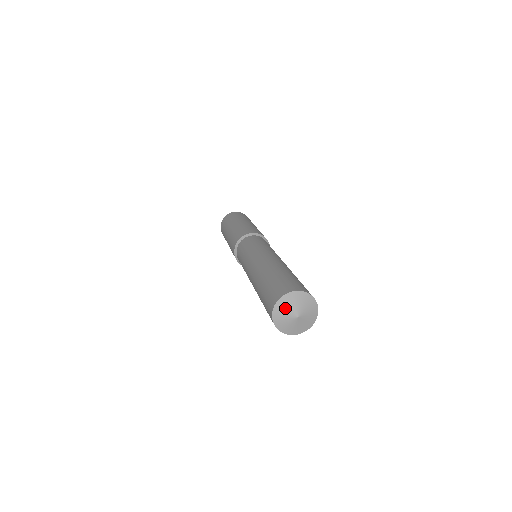
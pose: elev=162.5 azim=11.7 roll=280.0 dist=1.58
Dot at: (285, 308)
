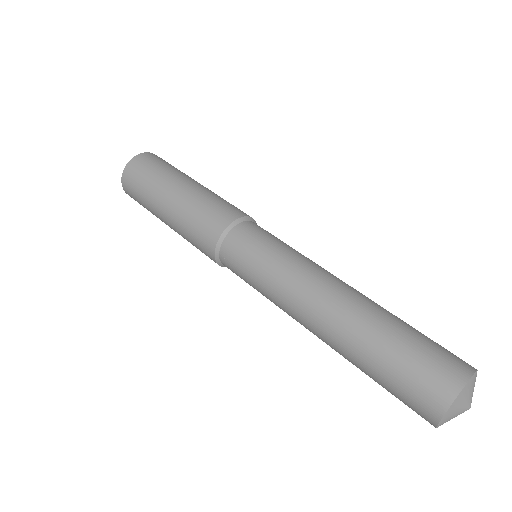
Dot at: (467, 395)
